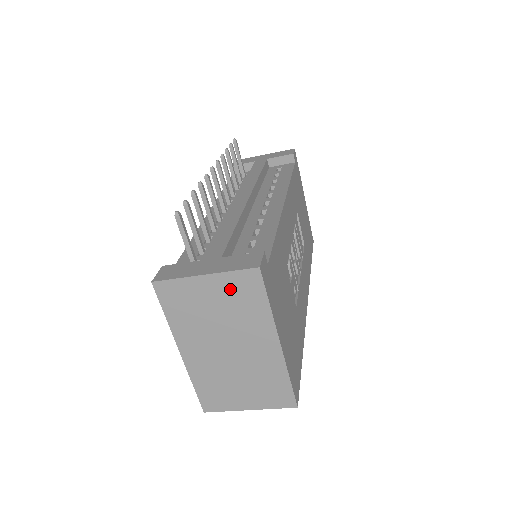
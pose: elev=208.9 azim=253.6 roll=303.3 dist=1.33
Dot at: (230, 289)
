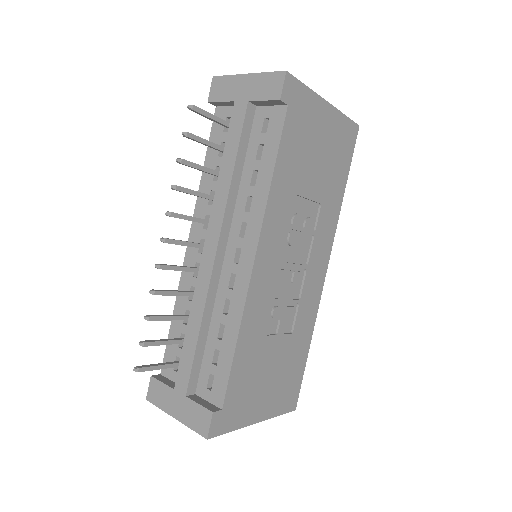
Dot at: occluded
